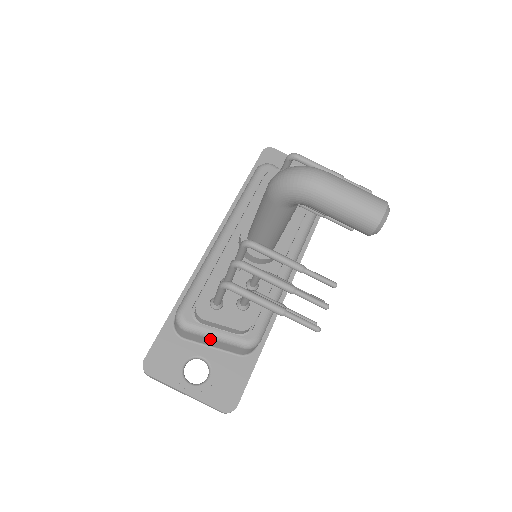
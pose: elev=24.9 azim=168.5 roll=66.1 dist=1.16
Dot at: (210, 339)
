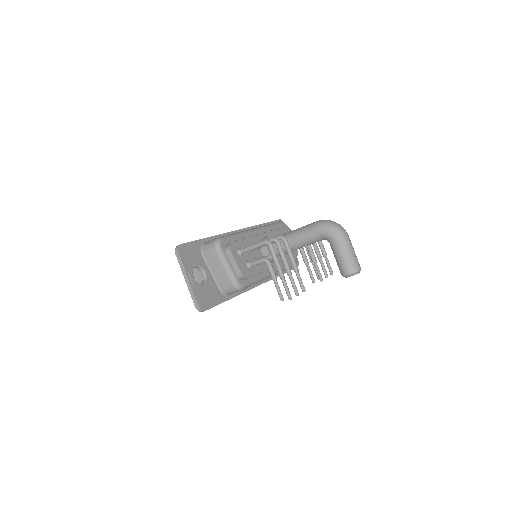
Dot at: (222, 265)
